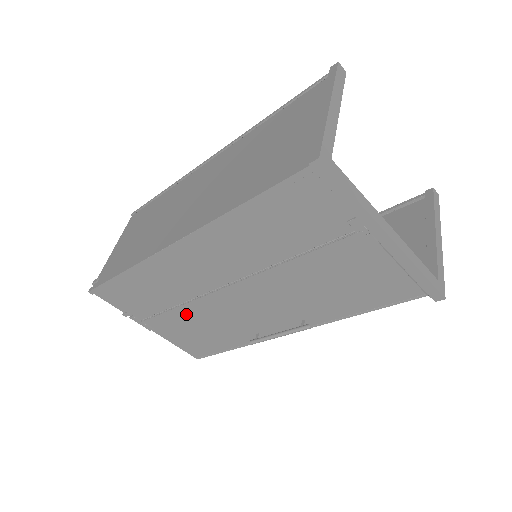
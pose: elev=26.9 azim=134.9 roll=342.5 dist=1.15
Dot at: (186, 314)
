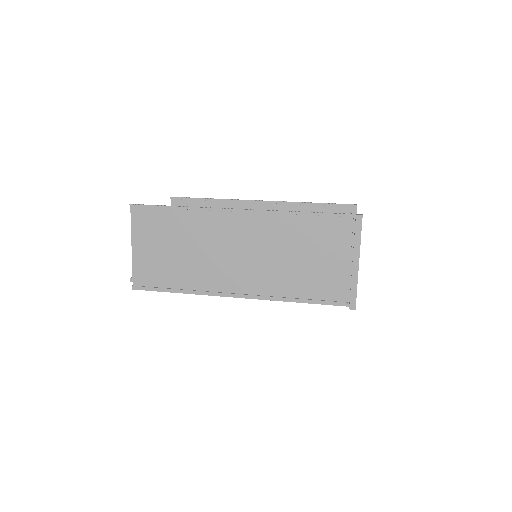
Dot at: occluded
